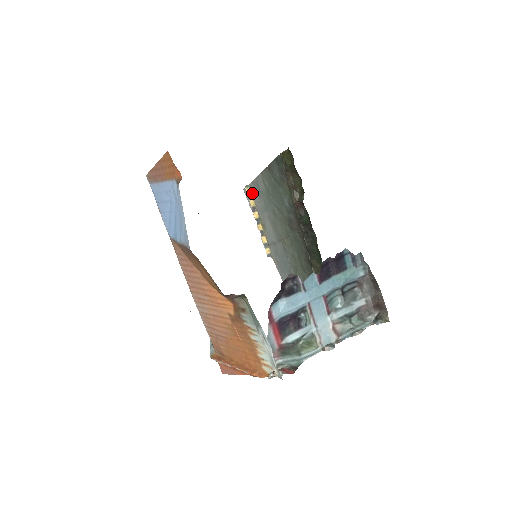
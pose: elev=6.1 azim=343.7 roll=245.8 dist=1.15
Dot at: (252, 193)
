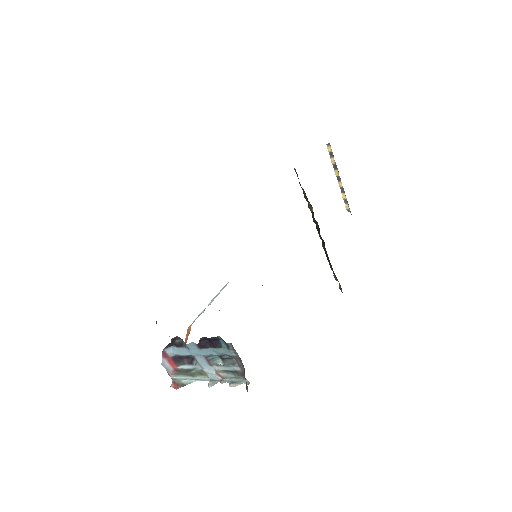
Dot at: (332, 153)
